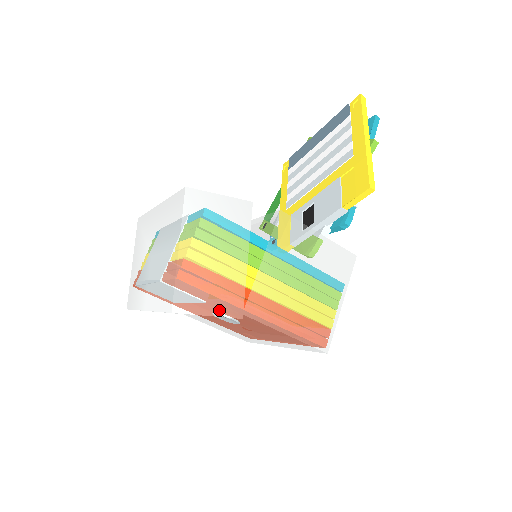
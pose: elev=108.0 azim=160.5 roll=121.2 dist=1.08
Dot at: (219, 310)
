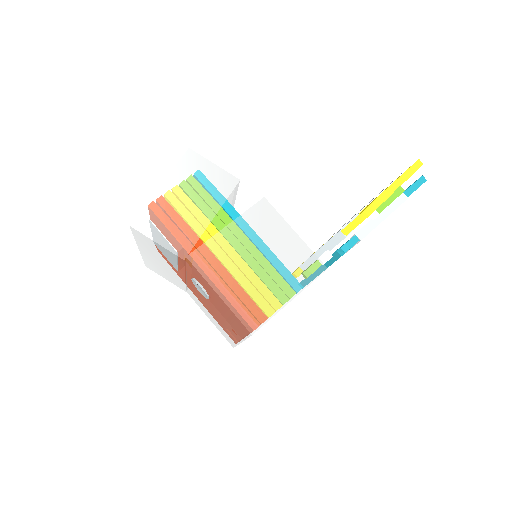
Dot at: (168, 243)
